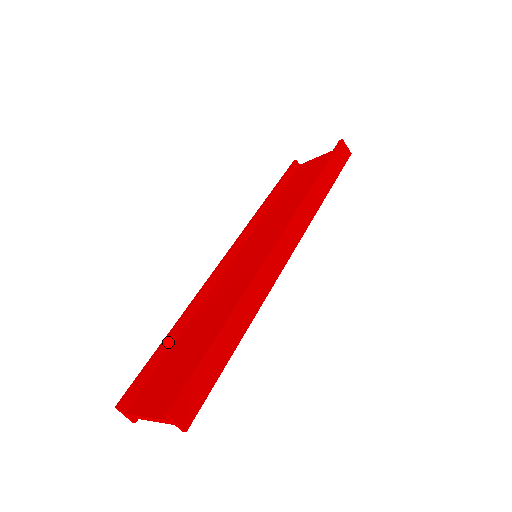
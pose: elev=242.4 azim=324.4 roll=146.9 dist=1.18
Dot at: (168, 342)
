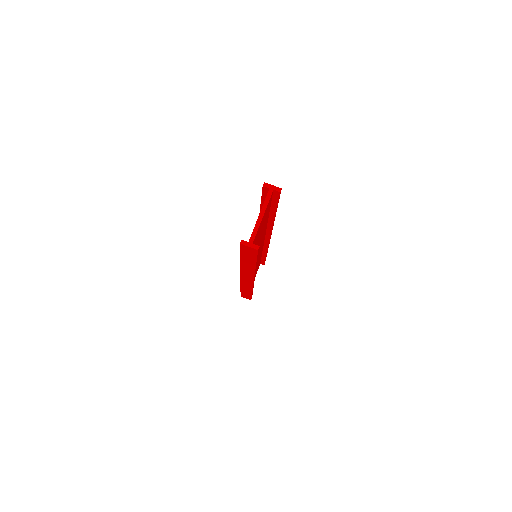
Dot at: occluded
